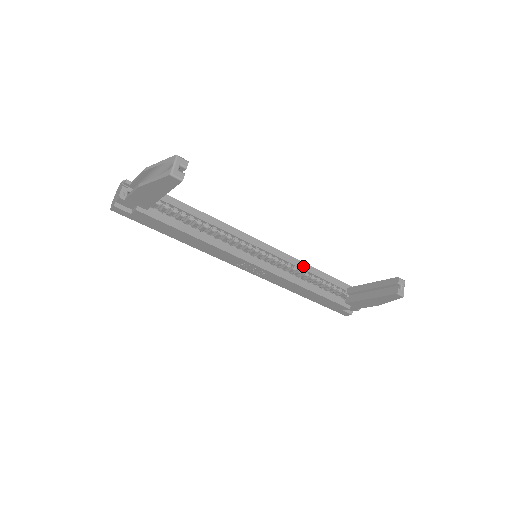
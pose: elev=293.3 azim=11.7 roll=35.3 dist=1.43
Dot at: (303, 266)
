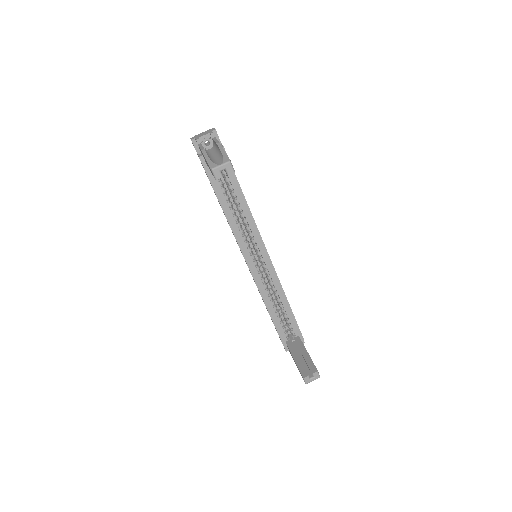
Dot at: (281, 293)
